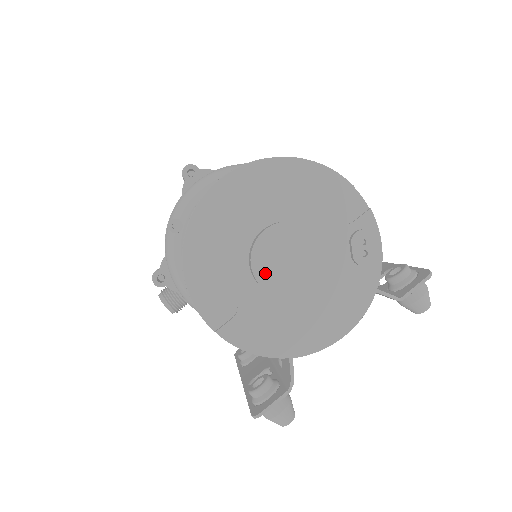
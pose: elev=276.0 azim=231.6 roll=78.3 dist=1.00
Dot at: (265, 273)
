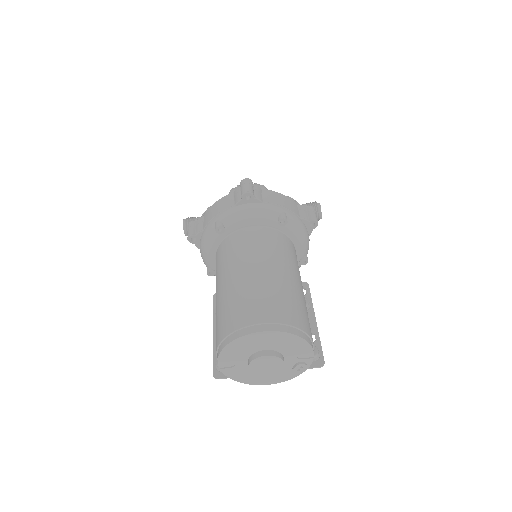
Dot at: (254, 366)
